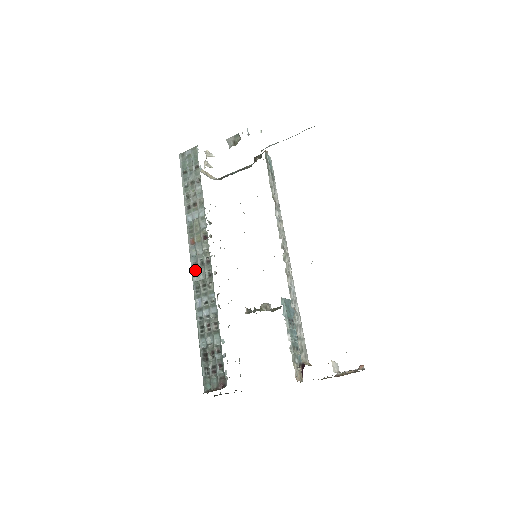
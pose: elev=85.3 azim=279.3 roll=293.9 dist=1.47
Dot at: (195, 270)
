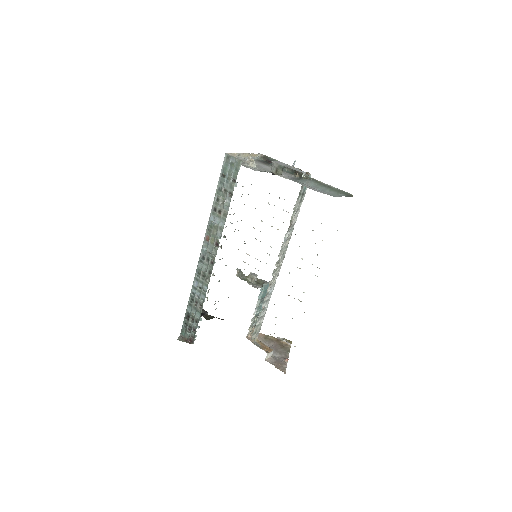
Dot at: (201, 261)
